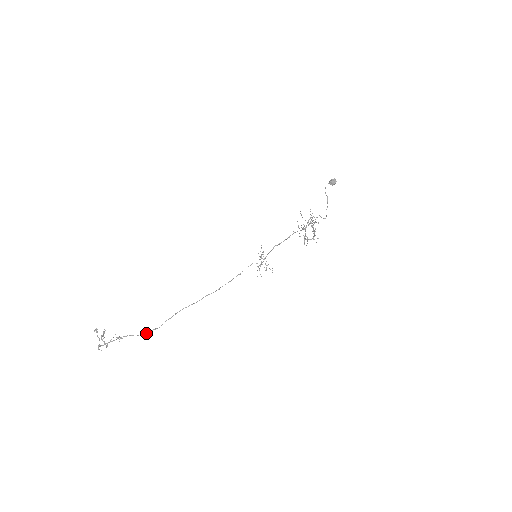
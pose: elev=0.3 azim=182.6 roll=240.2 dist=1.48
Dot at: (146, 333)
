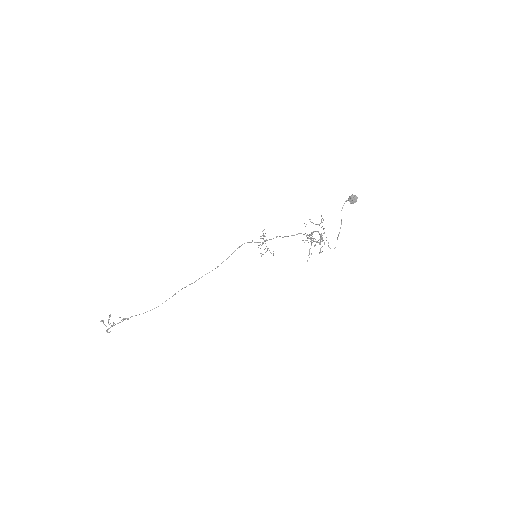
Dot at: occluded
